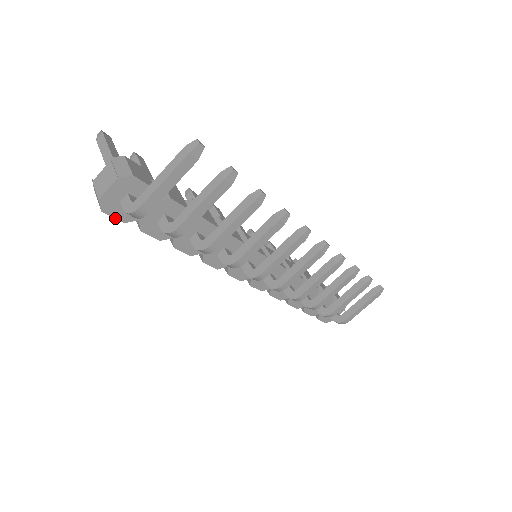
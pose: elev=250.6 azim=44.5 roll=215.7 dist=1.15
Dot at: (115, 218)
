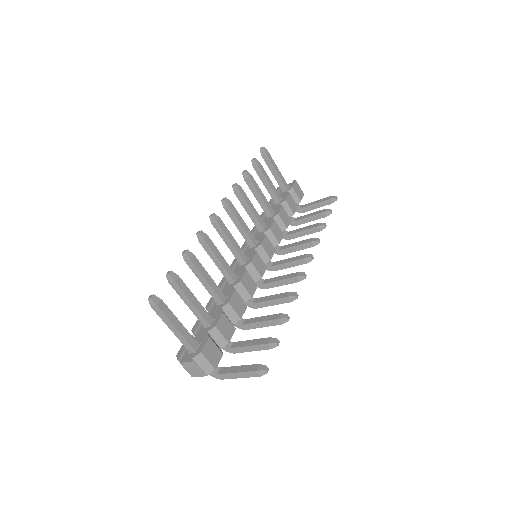
Dot at: occluded
